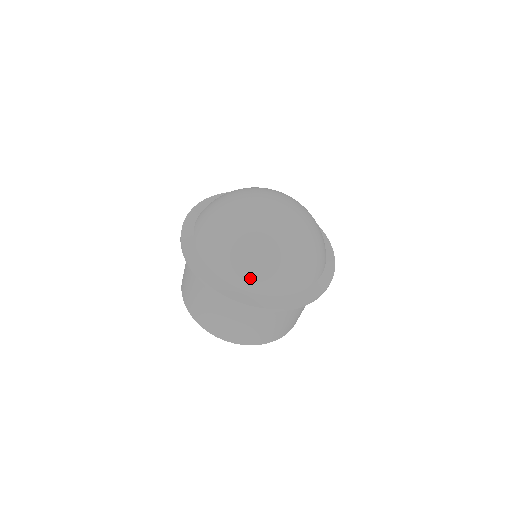
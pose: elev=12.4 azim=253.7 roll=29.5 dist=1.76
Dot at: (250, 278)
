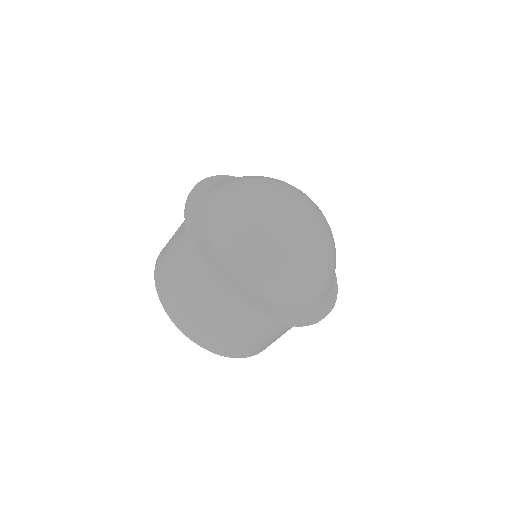
Dot at: (257, 271)
